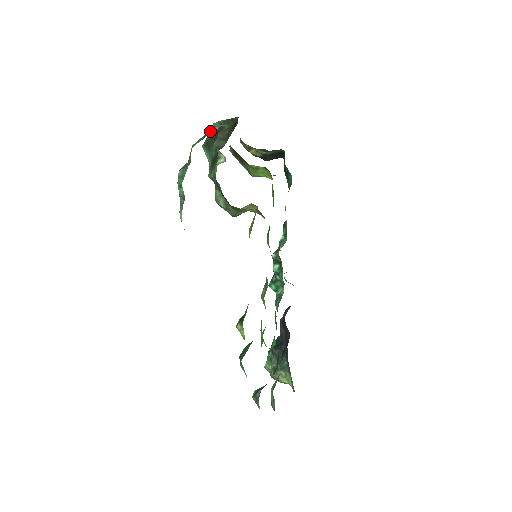
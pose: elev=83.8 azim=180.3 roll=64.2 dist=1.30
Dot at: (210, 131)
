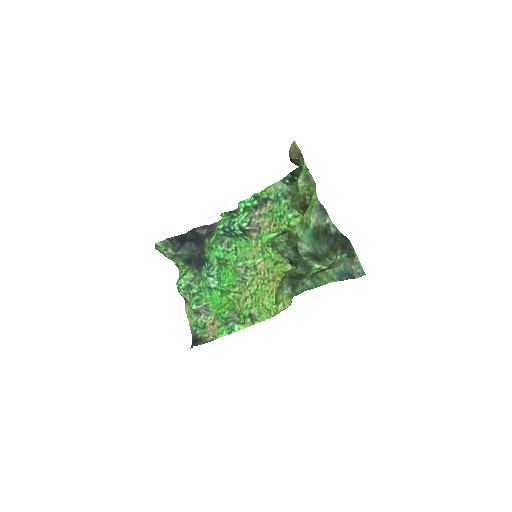
Dot at: (346, 278)
